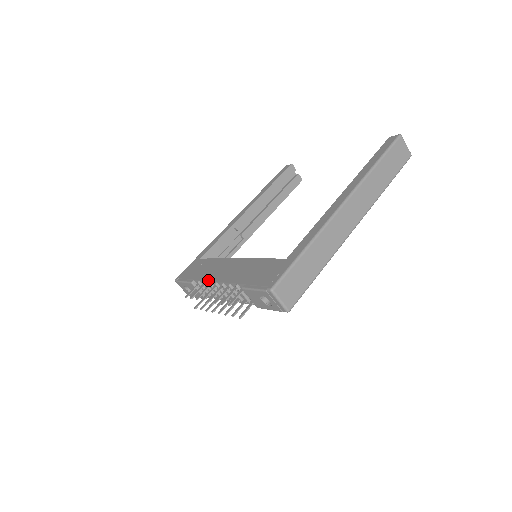
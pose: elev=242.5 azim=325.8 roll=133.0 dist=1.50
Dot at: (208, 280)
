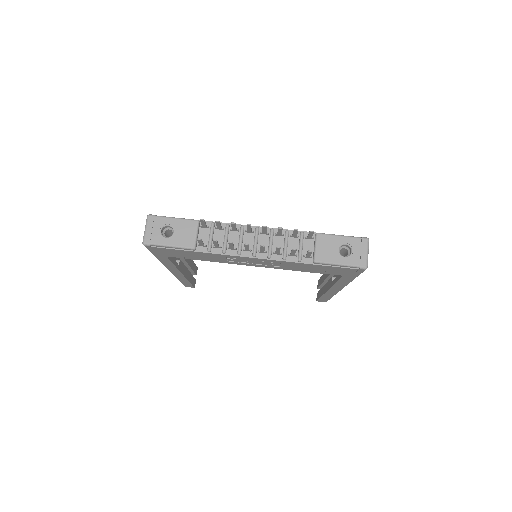
Dot at: (239, 224)
